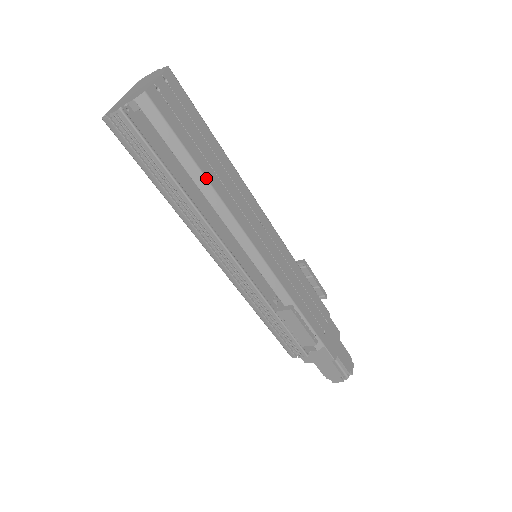
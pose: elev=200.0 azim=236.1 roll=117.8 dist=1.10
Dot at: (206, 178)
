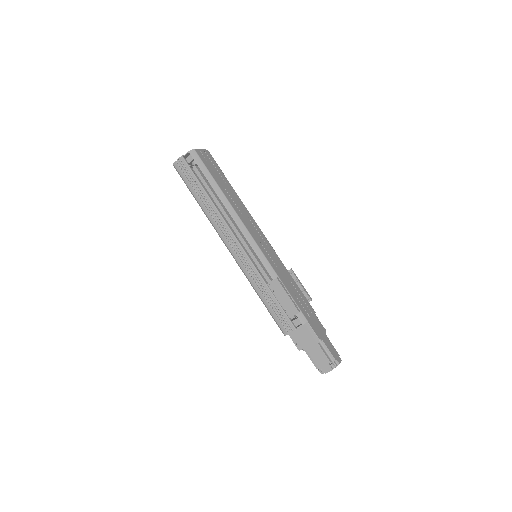
Dot at: (222, 191)
